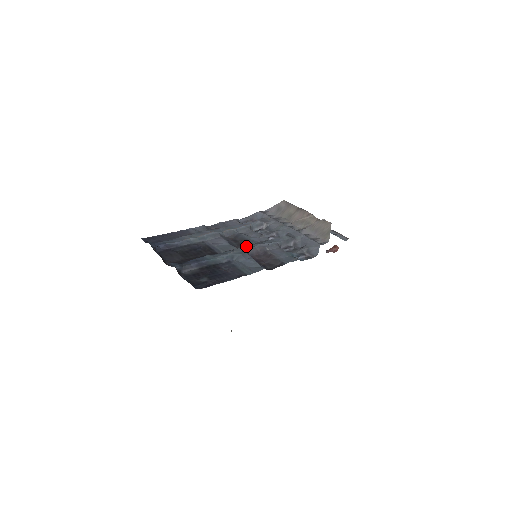
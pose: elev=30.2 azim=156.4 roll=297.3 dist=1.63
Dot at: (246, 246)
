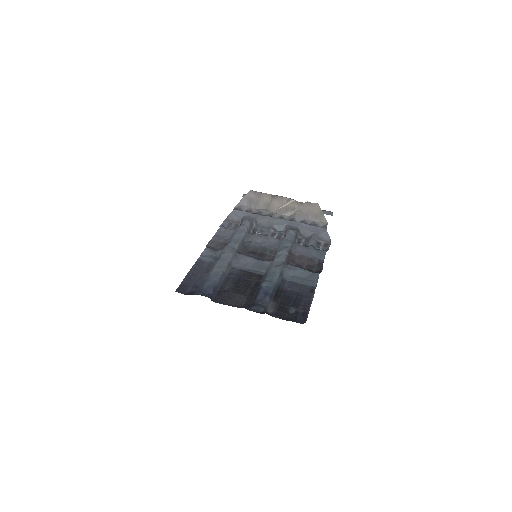
Dot at: (275, 256)
